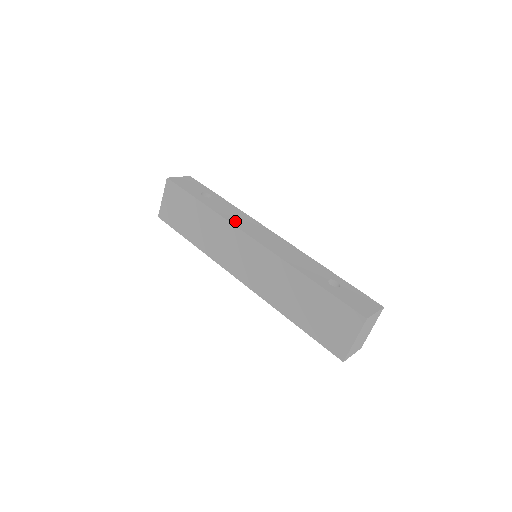
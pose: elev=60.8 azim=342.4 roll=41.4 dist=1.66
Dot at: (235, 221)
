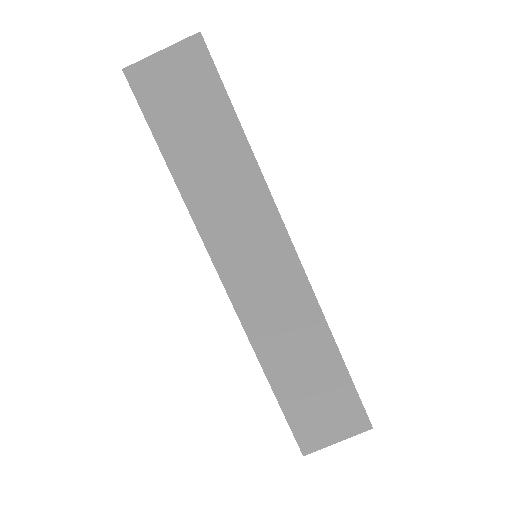
Dot at: occluded
